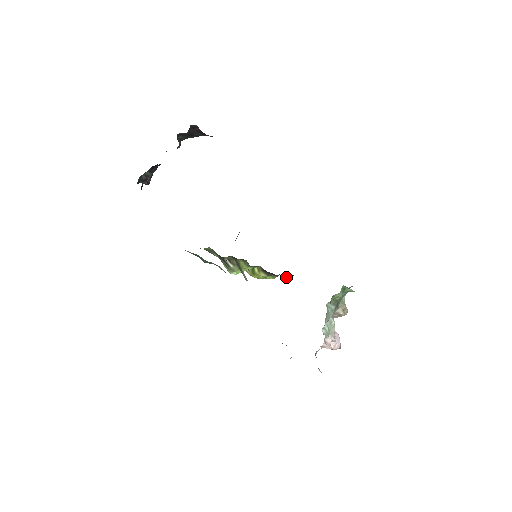
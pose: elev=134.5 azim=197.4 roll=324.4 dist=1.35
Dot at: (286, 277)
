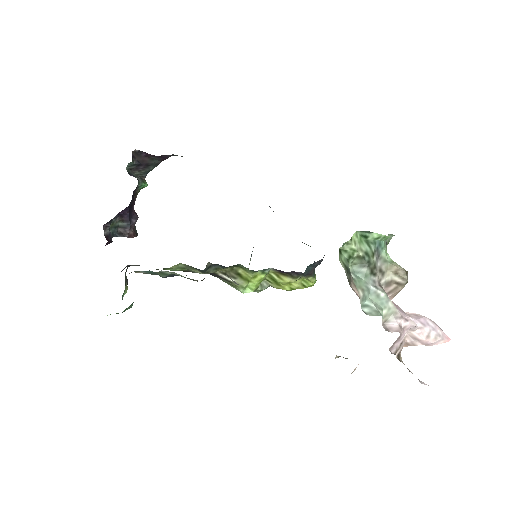
Dot at: (309, 267)
